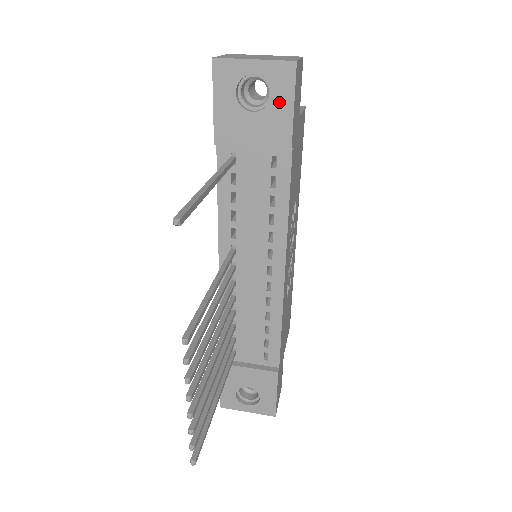
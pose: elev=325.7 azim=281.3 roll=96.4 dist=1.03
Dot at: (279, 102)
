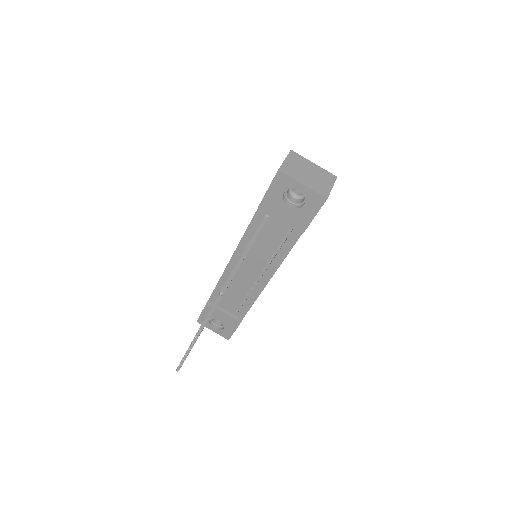
Dot at: (307, 210)
